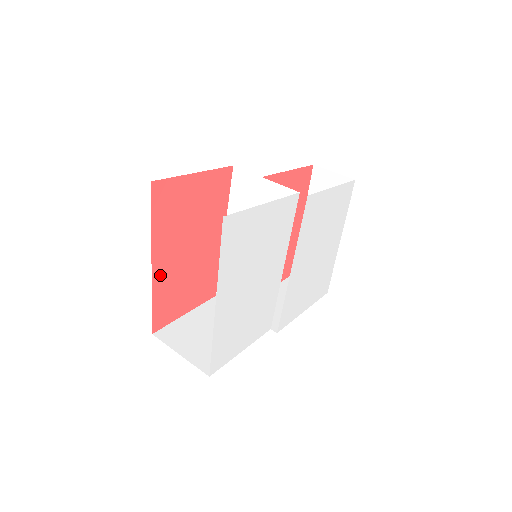
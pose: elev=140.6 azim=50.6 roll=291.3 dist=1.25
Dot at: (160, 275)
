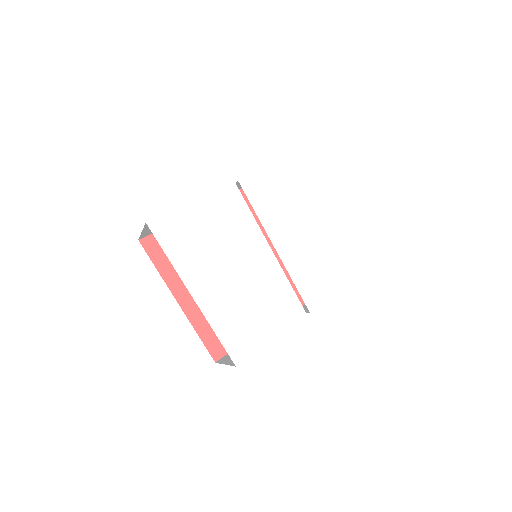
Dot at: (192, 308)
